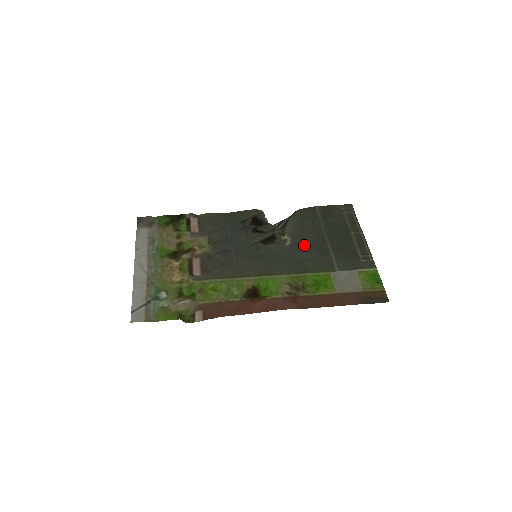
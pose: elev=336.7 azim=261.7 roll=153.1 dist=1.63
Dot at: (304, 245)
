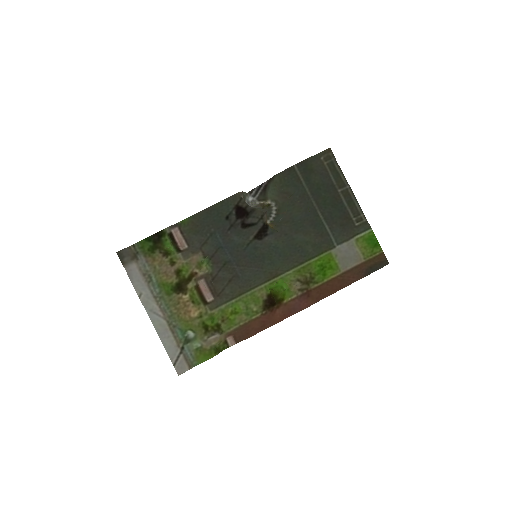
Dot at: (296, 223)
